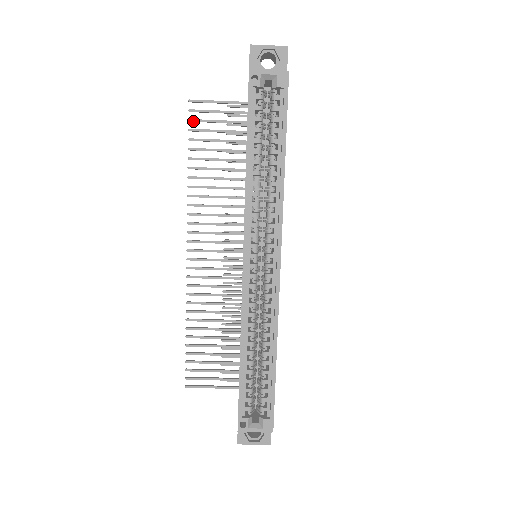
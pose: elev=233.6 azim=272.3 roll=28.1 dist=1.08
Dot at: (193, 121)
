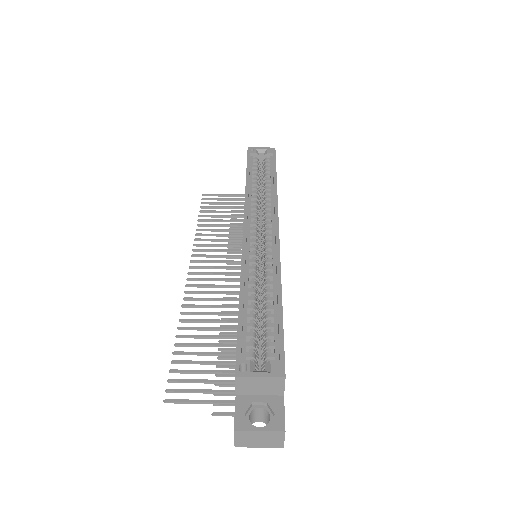
Dot at: (205, 203)
